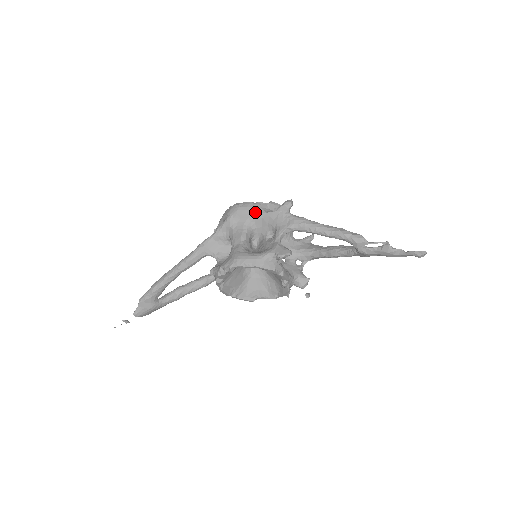
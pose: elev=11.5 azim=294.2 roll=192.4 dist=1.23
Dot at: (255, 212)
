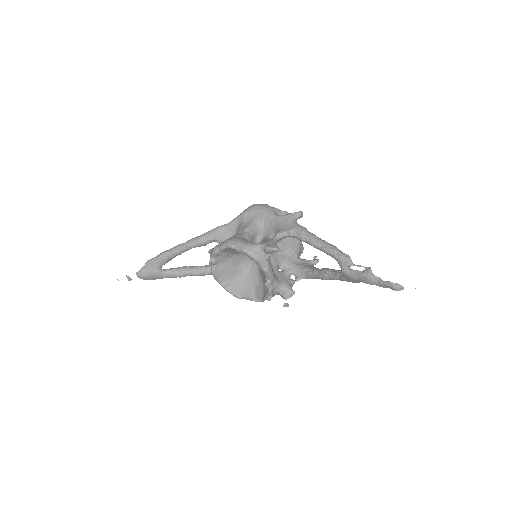
Dot at: (267, 213)
